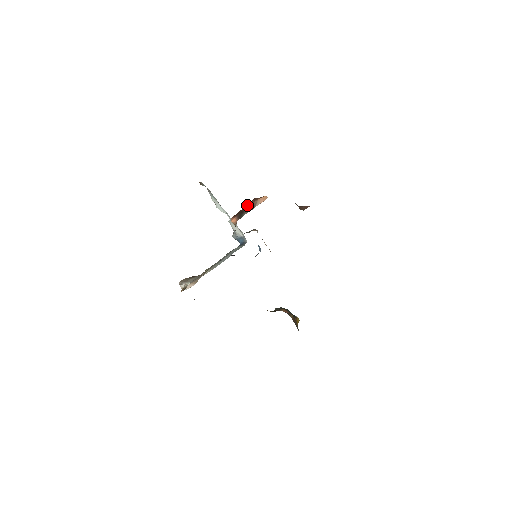
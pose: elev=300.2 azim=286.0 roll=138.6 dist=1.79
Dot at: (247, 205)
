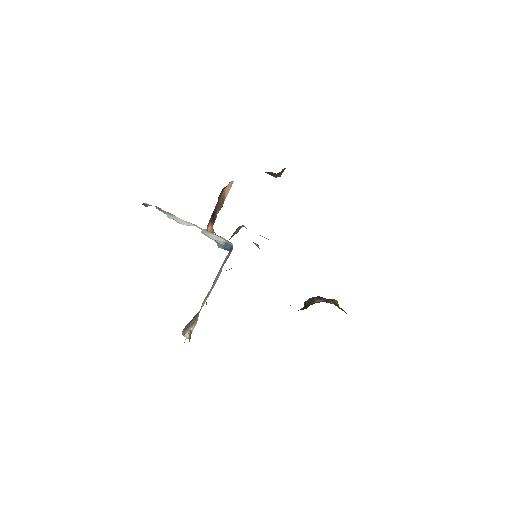
Dot at: (217, 202)
